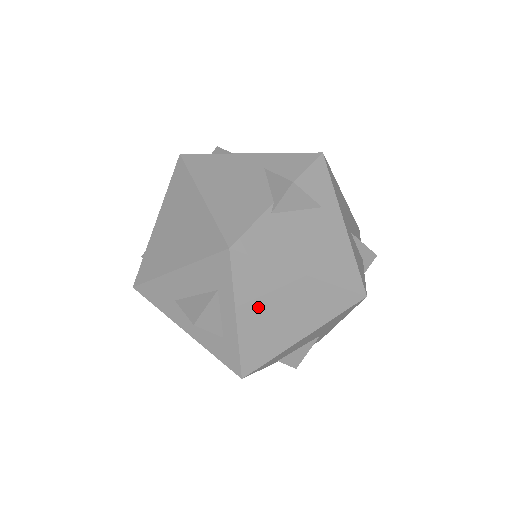
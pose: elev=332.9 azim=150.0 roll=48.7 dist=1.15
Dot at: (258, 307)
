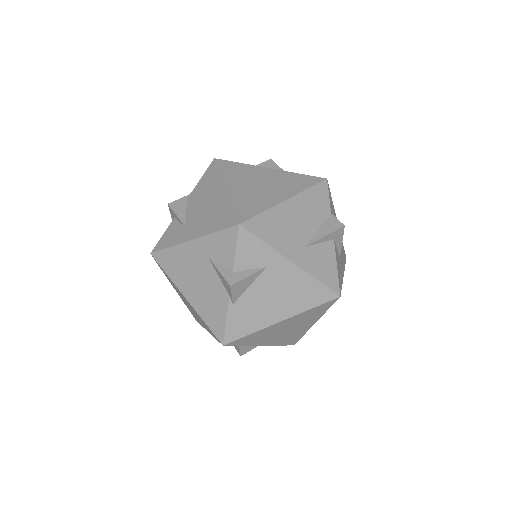
Dot at: (269, 338)
